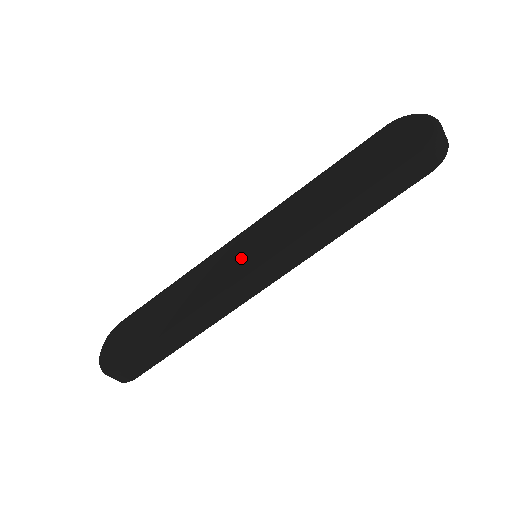
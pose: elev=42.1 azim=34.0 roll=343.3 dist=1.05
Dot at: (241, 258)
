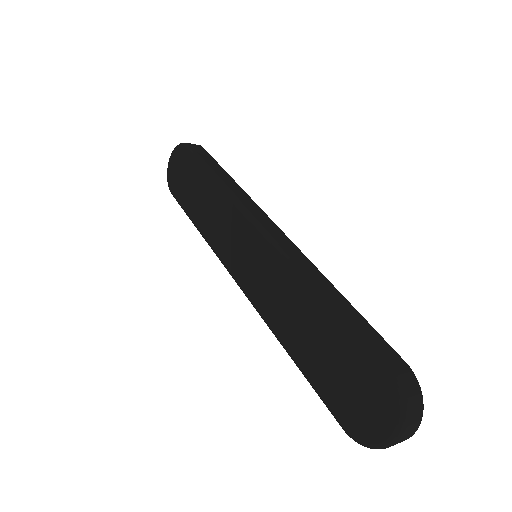
Dot at: (239, 253)
